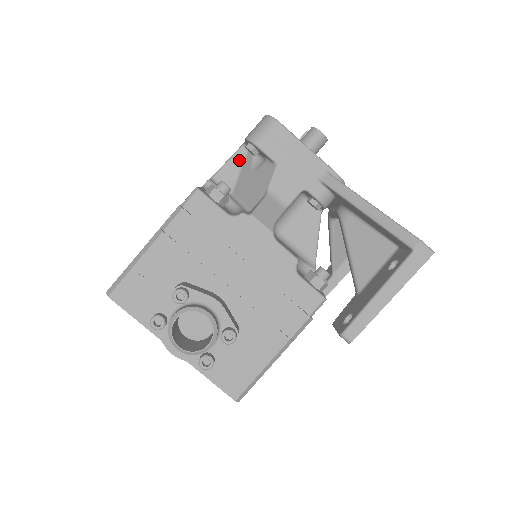
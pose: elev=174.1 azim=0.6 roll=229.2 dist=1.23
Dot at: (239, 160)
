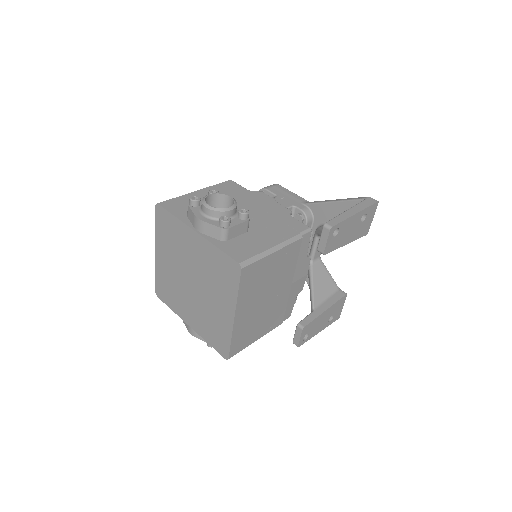
Dot at: occluded
